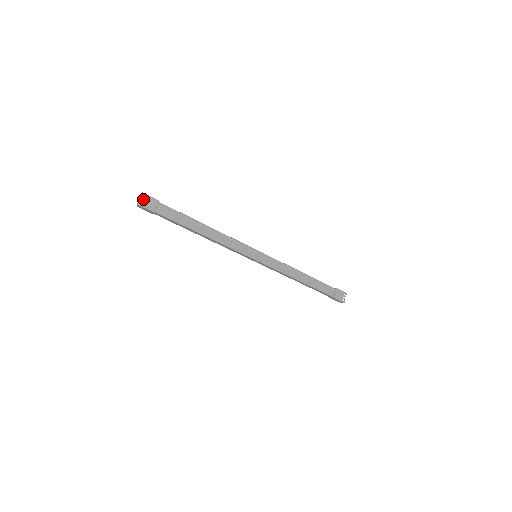
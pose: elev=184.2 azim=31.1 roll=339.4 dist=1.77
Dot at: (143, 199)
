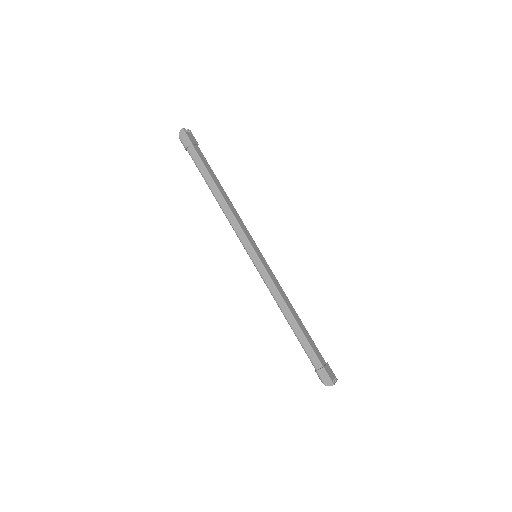
Dot at: (188, 132)
